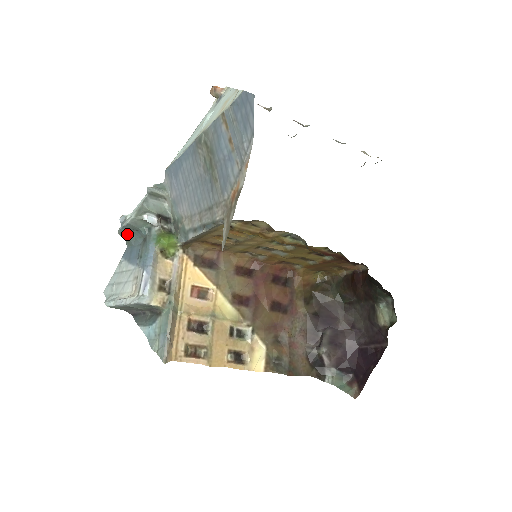
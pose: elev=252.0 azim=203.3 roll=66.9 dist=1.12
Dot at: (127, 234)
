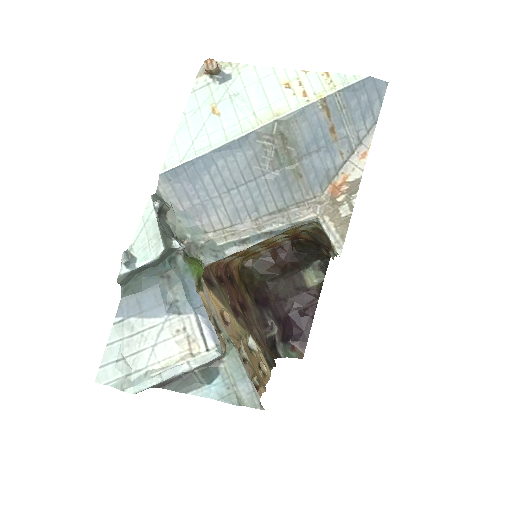
Dot at: (130, 278)
